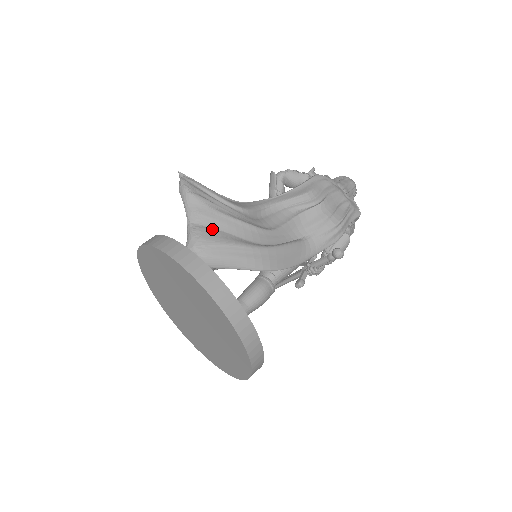
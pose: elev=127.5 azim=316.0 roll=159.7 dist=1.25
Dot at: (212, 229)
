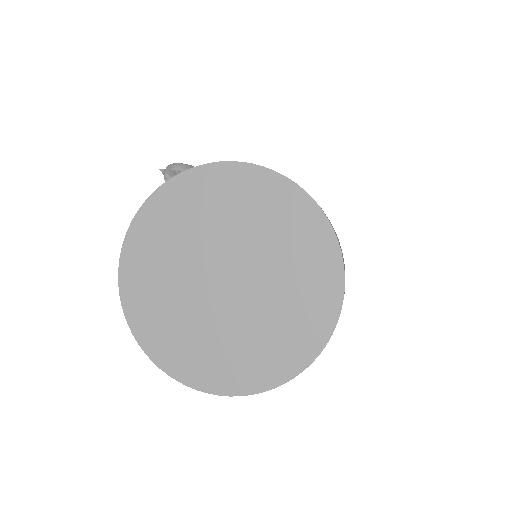
Dot at: occluded
